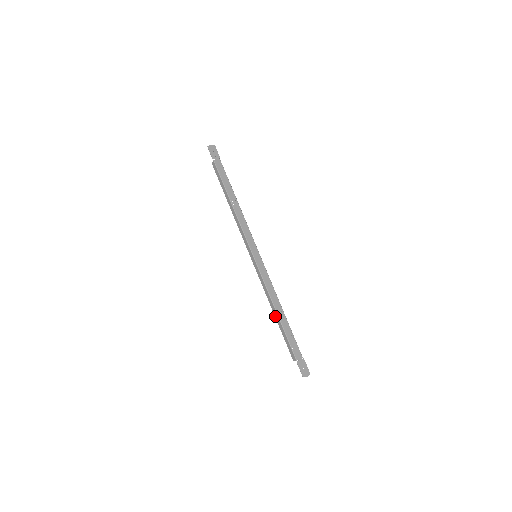
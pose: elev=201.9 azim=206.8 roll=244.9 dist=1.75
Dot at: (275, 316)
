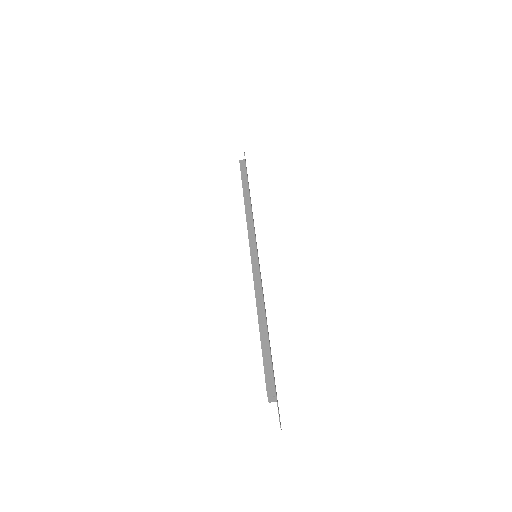
Dot at: (260, 326)
